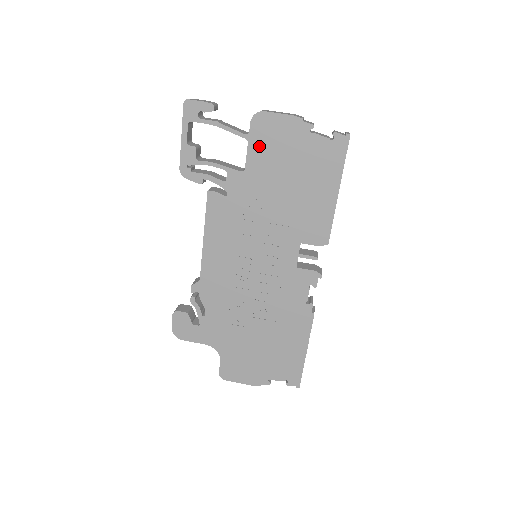
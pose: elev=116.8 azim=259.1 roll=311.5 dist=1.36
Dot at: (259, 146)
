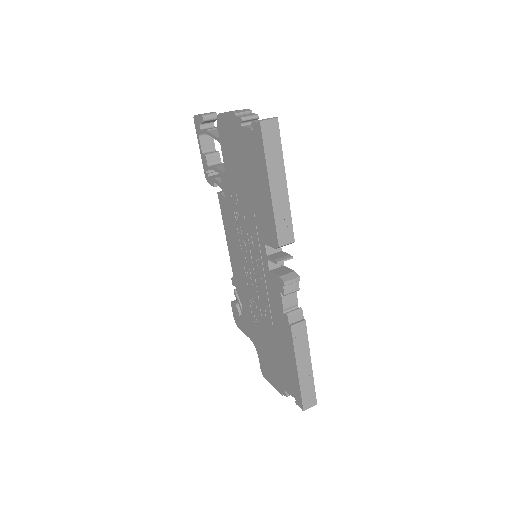
Dot at: (225, 147)
